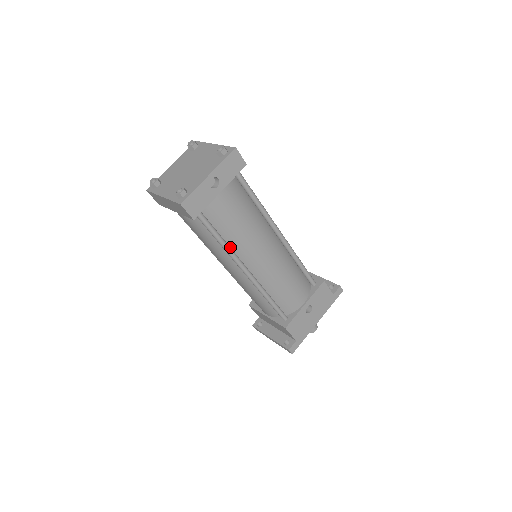
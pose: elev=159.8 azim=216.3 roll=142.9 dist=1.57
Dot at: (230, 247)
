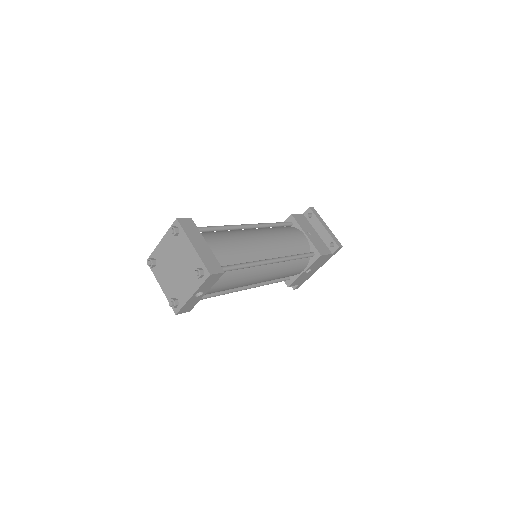
Dot at: occluded
